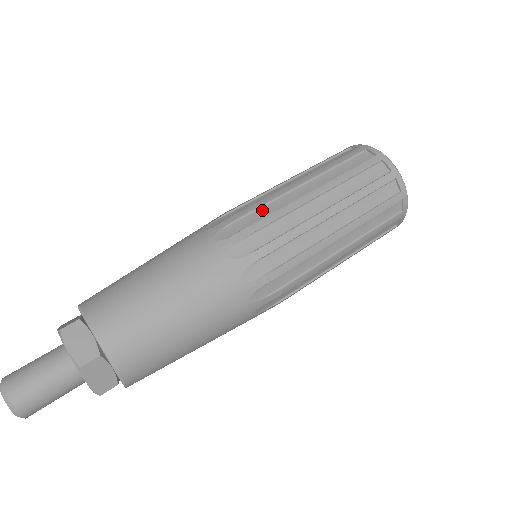
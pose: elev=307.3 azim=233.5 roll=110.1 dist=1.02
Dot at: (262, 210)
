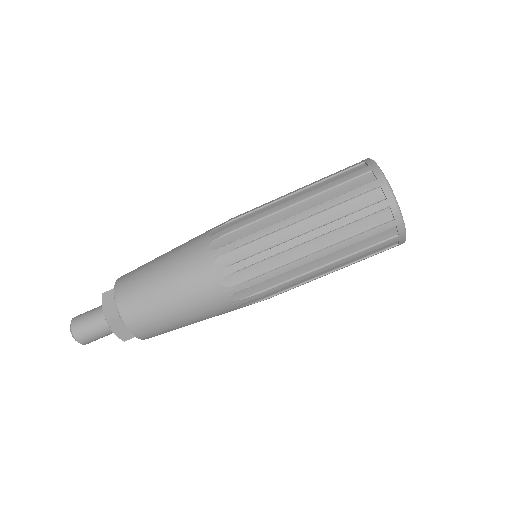
Dot at: (267, 262)
